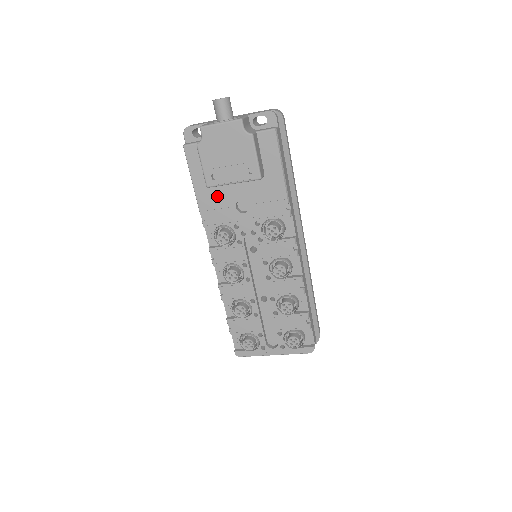
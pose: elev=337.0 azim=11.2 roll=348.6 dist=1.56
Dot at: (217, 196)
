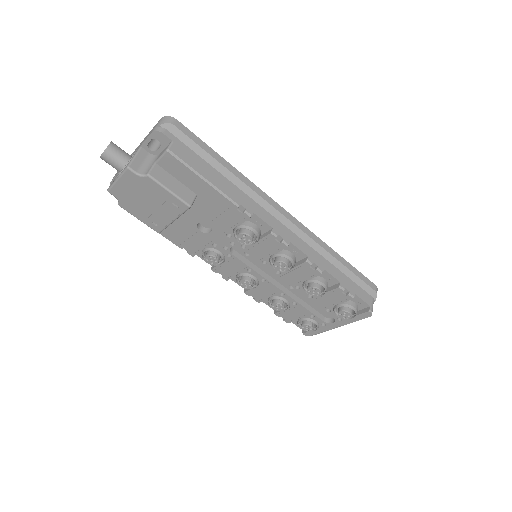
Dot at: (178, 229)
